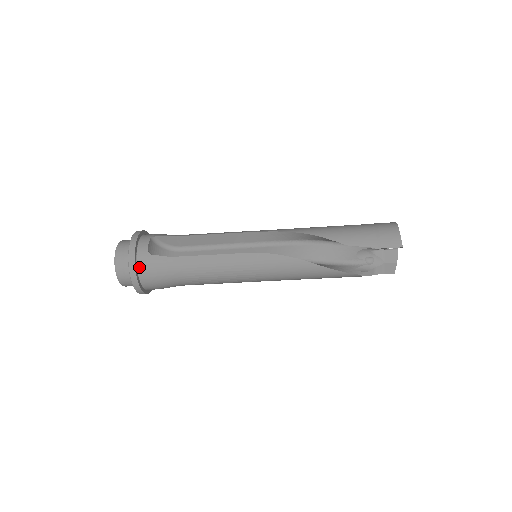
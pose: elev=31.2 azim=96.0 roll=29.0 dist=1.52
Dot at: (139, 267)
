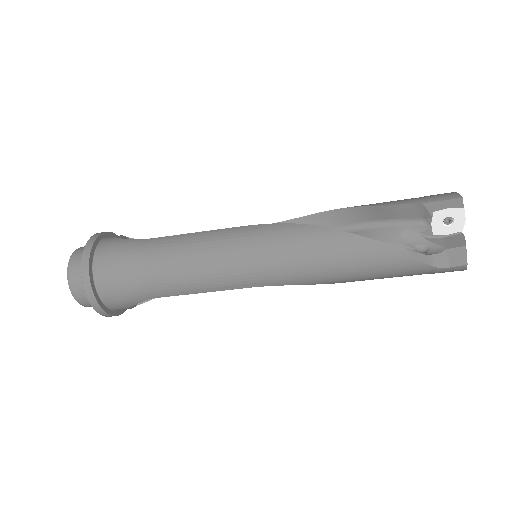
Dot at: (98, 249)
